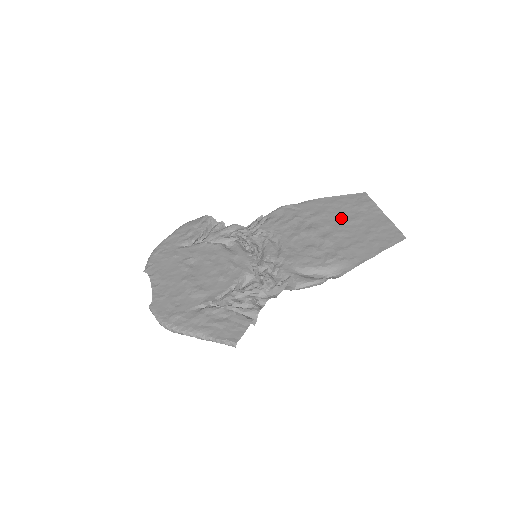
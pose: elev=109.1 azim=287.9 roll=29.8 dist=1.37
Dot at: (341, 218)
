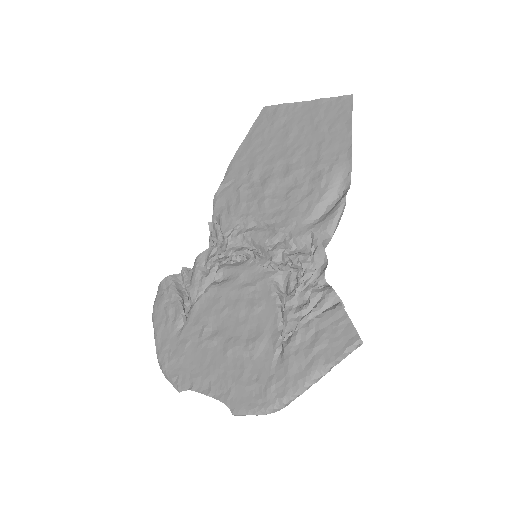
Dot at: (277, 145)
